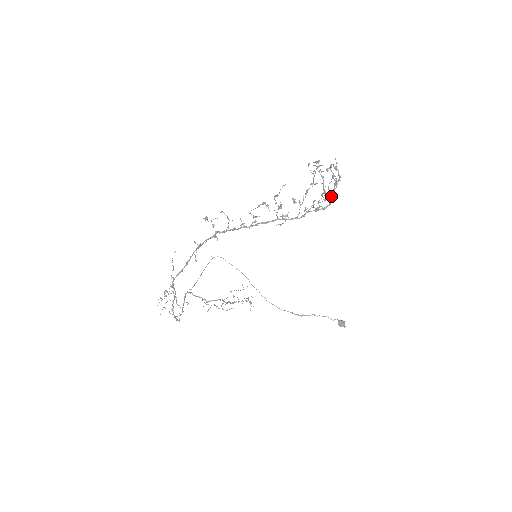
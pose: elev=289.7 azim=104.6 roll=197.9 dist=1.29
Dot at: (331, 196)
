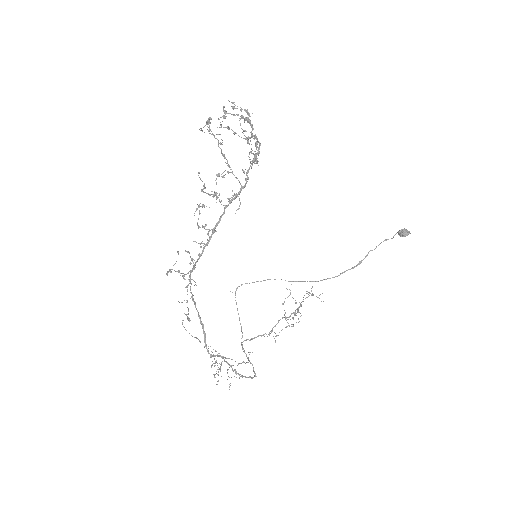
Dot at: (254, 135)
